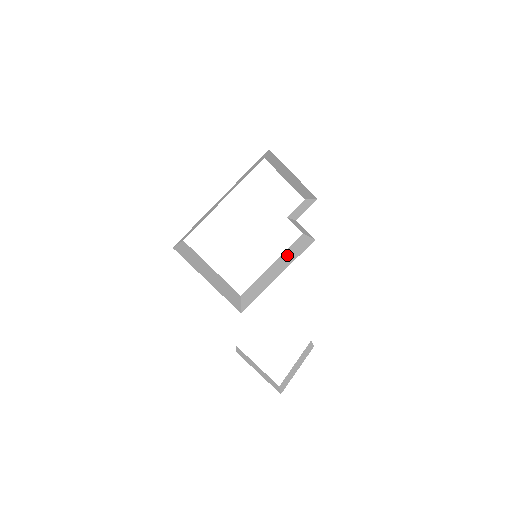
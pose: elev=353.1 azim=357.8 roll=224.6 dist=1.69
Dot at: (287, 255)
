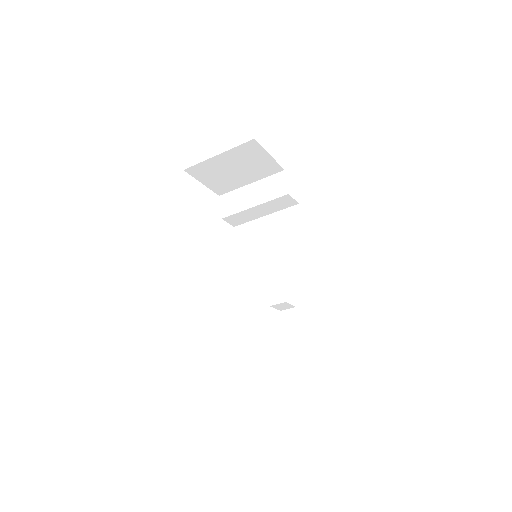
Dot at: (260, 243)
